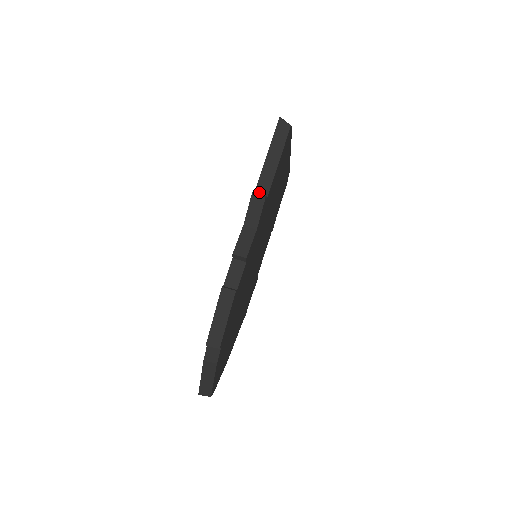
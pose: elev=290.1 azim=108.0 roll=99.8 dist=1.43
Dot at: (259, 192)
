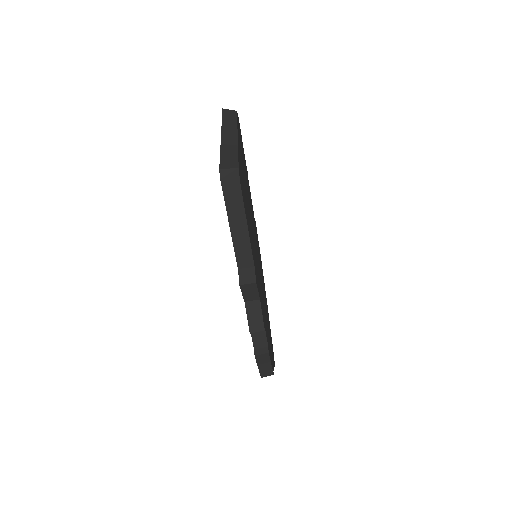
Dot at: (243, 267)
